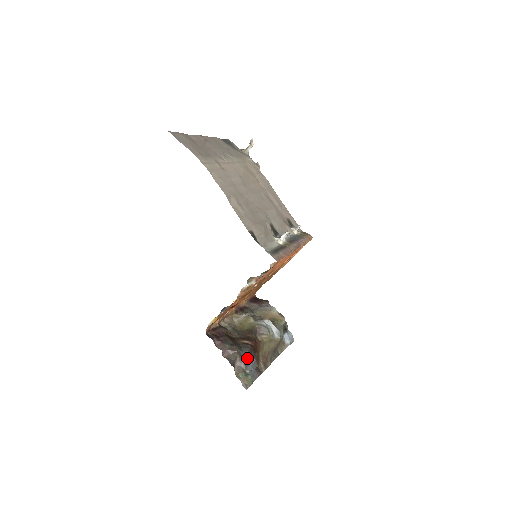
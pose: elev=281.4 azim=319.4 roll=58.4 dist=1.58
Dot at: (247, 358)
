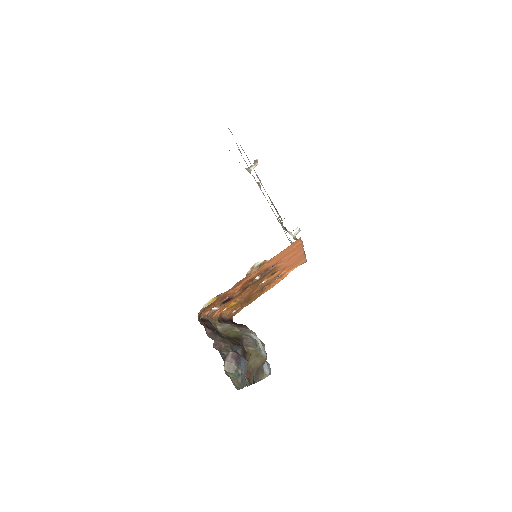
Dot at: (240, 356)
